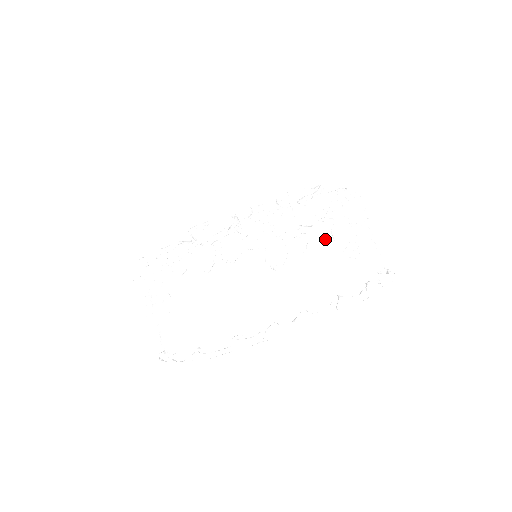
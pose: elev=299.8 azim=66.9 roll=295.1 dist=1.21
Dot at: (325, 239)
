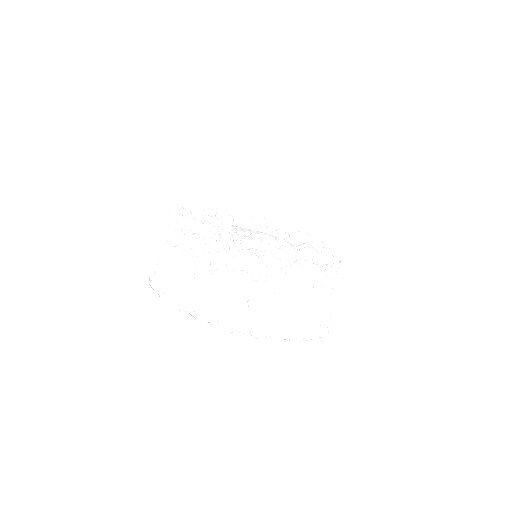
Dot at: (240, 285)
